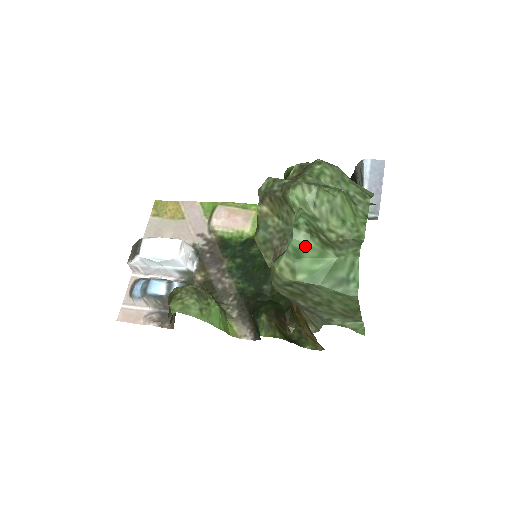
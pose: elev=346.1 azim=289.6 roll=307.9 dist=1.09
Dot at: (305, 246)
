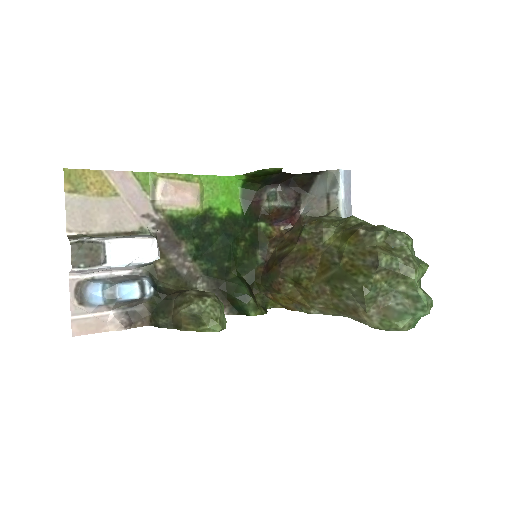
Dot at: occluded
